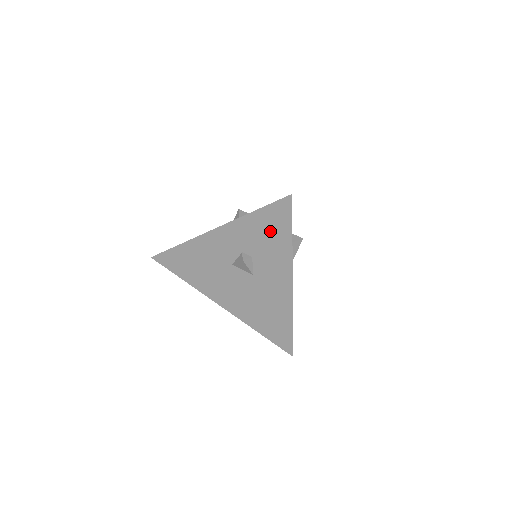
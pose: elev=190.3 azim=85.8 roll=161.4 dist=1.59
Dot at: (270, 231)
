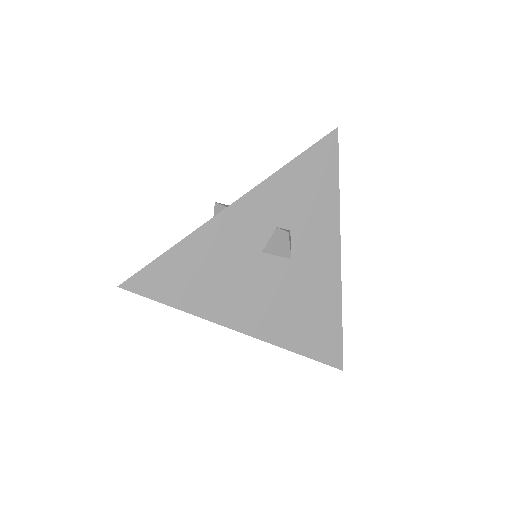
Dot at: (313, 184)
